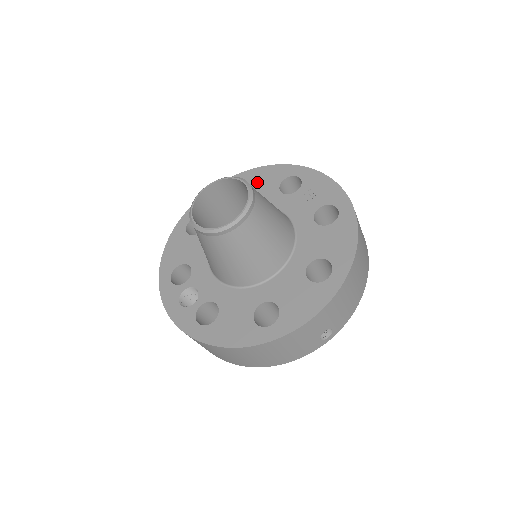
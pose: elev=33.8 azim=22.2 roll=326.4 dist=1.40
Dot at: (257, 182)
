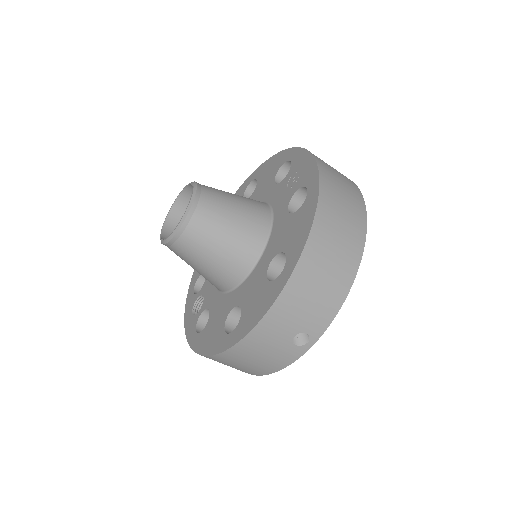
Dot at: (263, 176)
